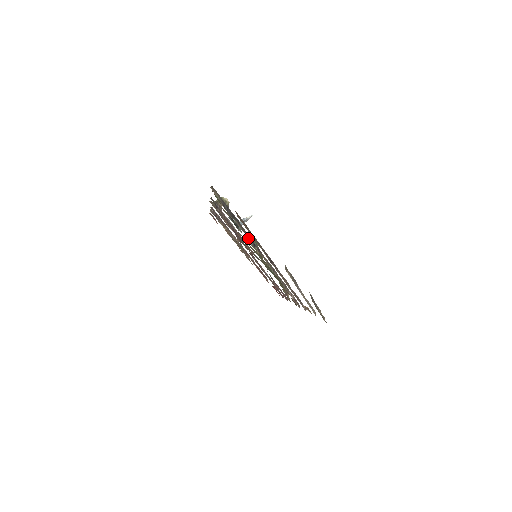
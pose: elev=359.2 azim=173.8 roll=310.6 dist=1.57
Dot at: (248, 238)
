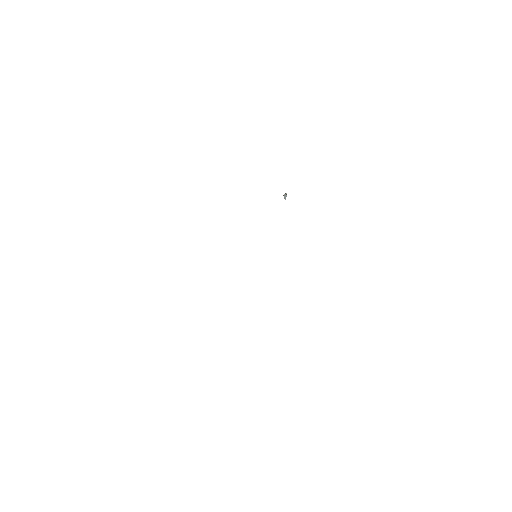
Dot at: occluded
